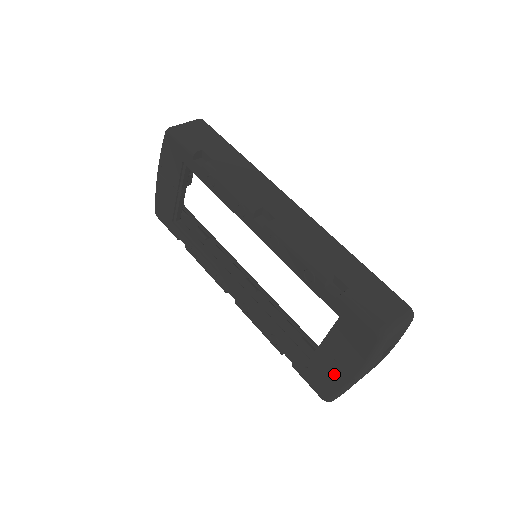
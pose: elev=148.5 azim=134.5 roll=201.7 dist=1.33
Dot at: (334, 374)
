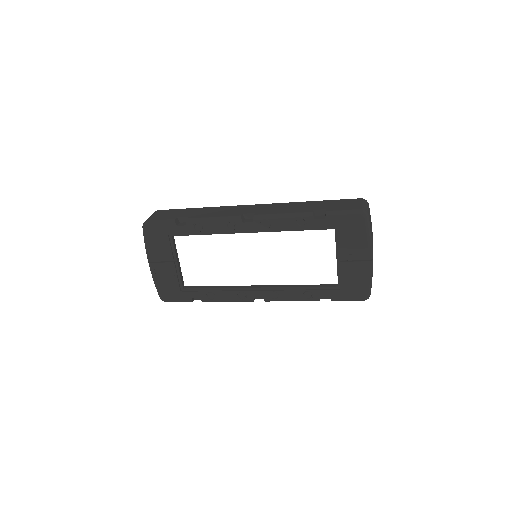
Dot at: (358, 271)
